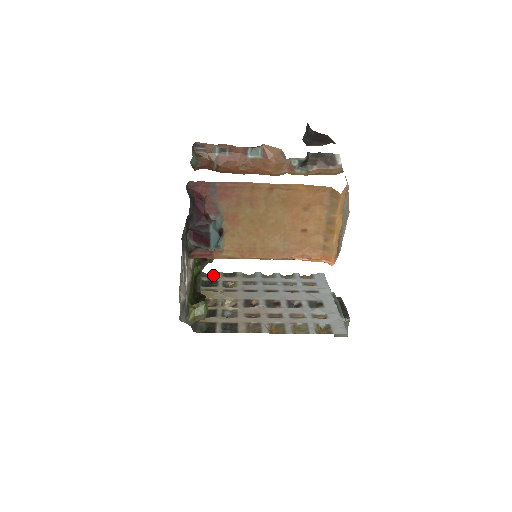
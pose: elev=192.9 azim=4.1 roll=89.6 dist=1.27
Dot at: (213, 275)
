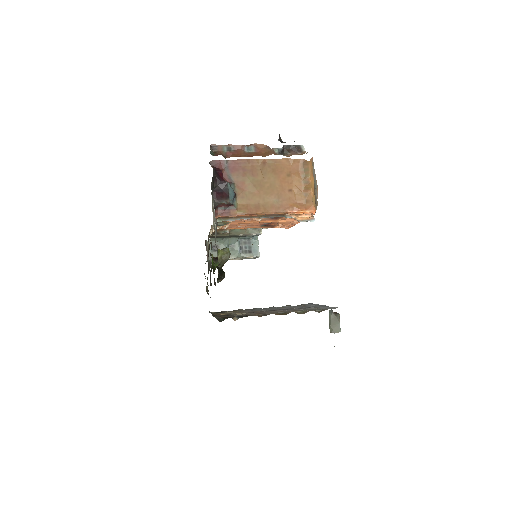
Dot at: occluded
